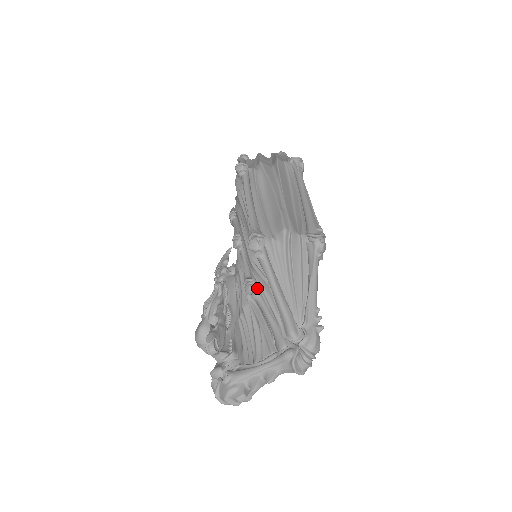
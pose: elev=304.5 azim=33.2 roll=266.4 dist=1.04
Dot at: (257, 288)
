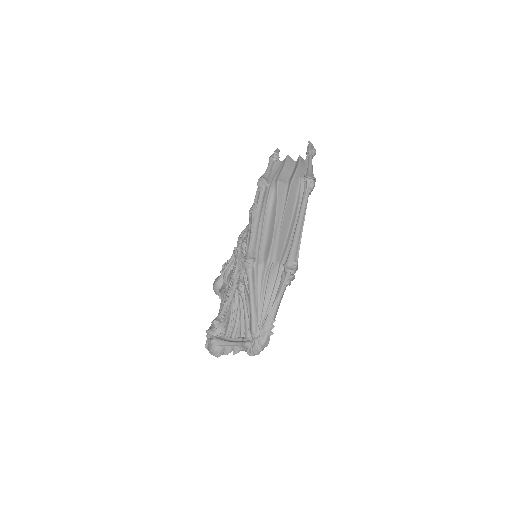
Dot at: (244, 290)
